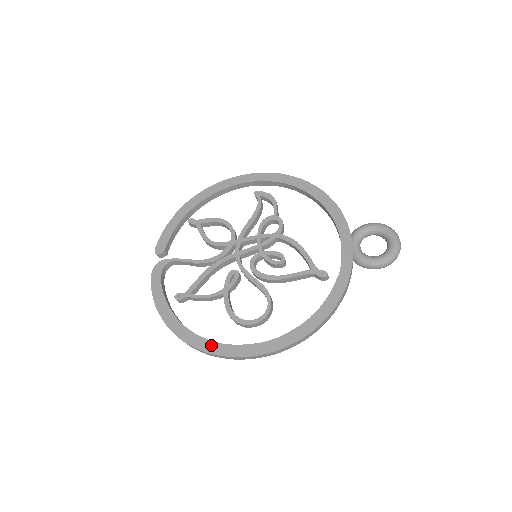
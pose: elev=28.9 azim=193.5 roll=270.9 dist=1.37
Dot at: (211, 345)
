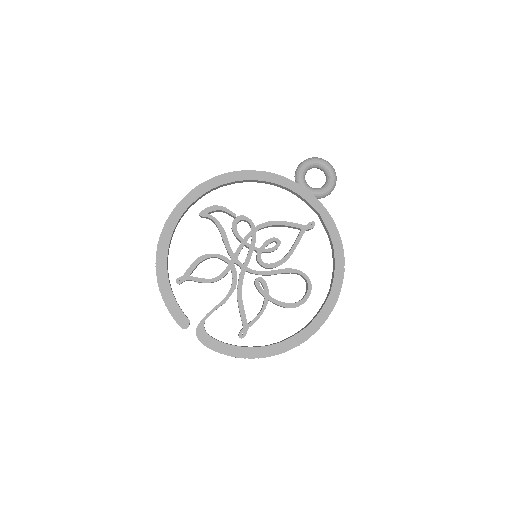
Dot at: (301, 335)
